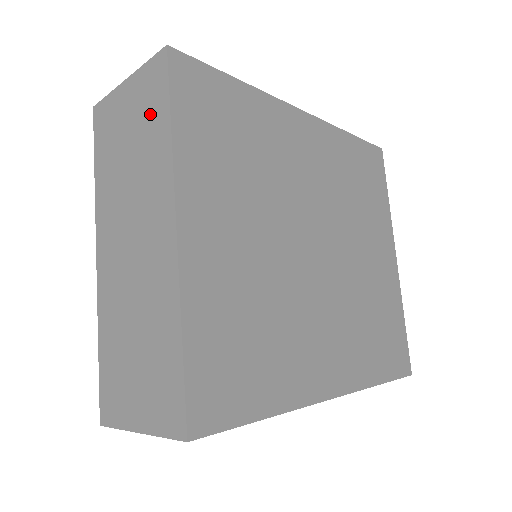
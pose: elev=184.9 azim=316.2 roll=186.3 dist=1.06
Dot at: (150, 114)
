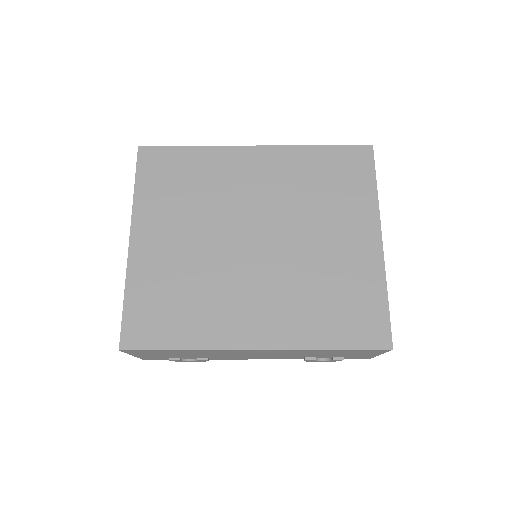
Dot at: occluded
